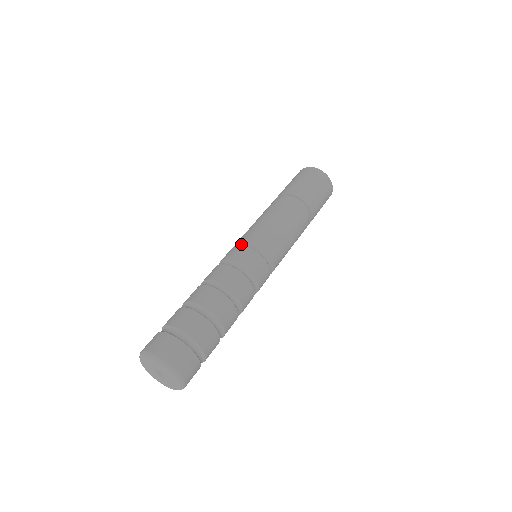
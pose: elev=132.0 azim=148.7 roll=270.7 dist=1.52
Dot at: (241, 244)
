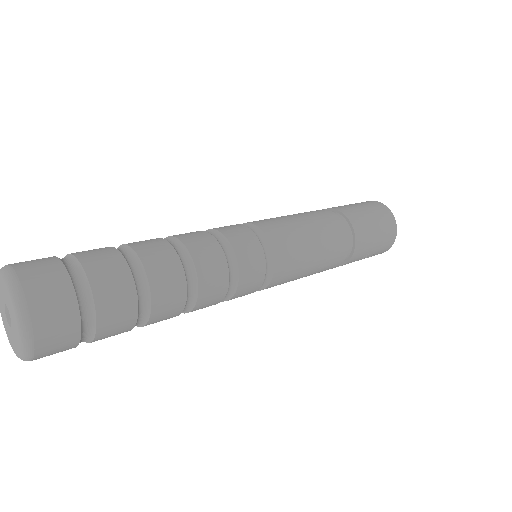
Dot at: (255, 231)
